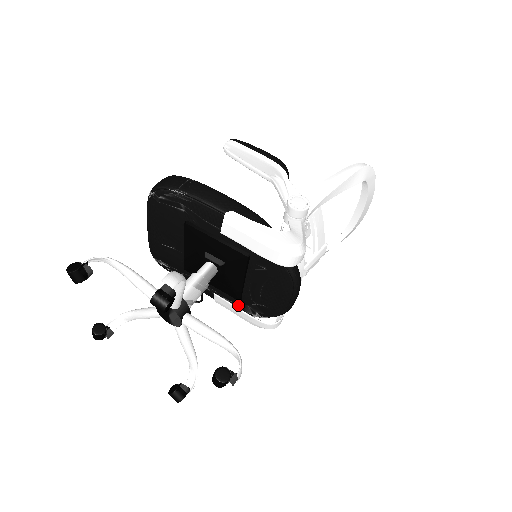
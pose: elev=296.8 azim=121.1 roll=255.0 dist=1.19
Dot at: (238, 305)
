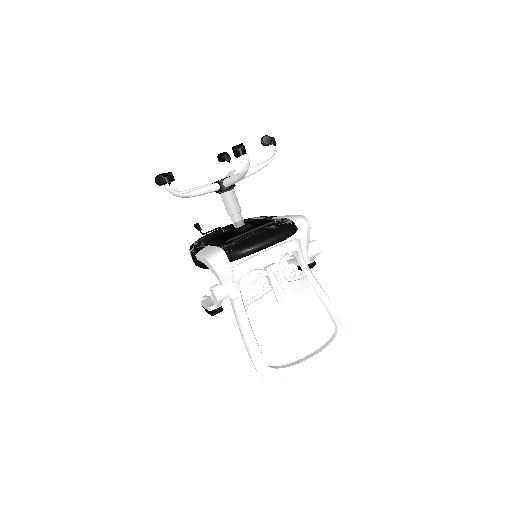
Dot at: occluded
